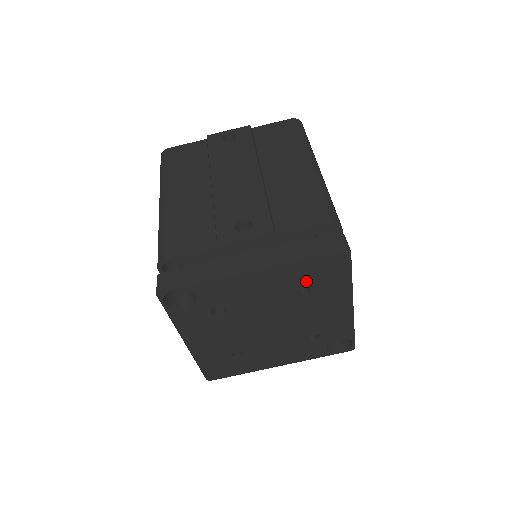
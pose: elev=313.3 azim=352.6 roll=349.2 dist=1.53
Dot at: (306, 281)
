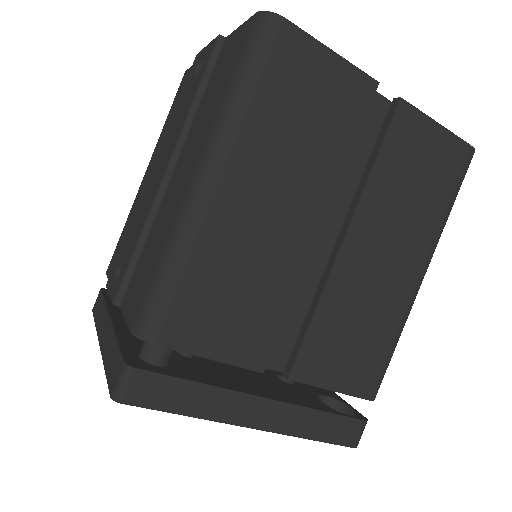
Dot at: occluded
